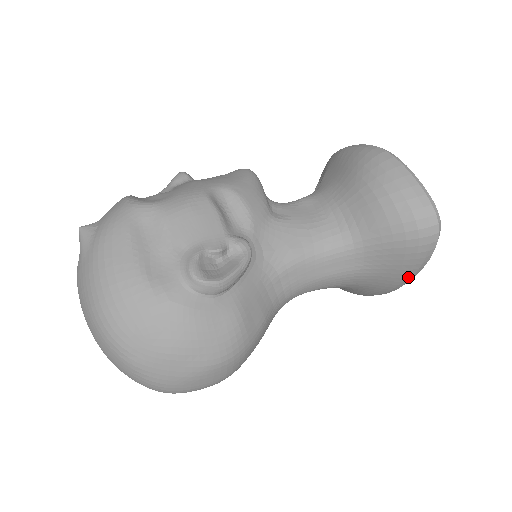
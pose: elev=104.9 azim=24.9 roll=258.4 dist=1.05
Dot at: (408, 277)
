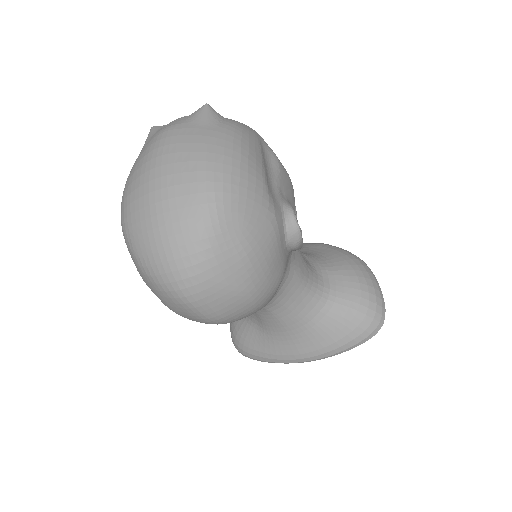
Dot at: (330, 353)
